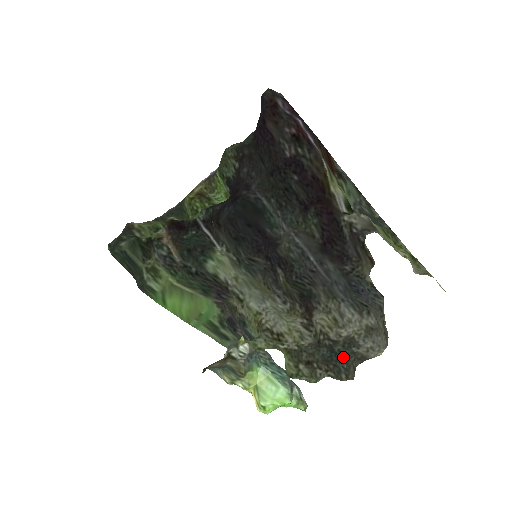
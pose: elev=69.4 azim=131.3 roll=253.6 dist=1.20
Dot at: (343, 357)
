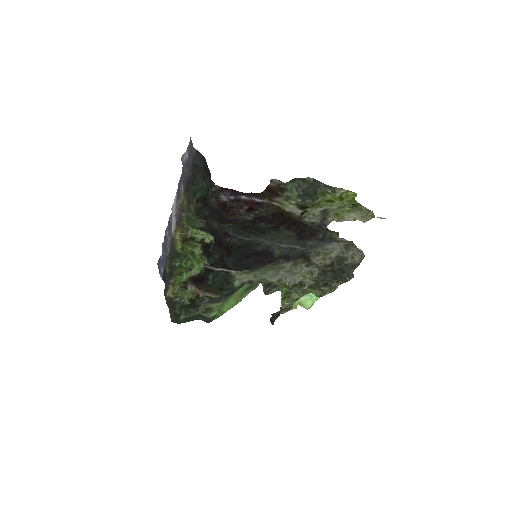
Dot at: (342, 271)
